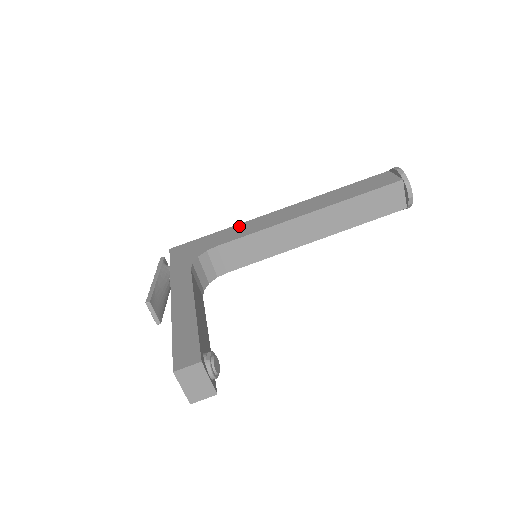
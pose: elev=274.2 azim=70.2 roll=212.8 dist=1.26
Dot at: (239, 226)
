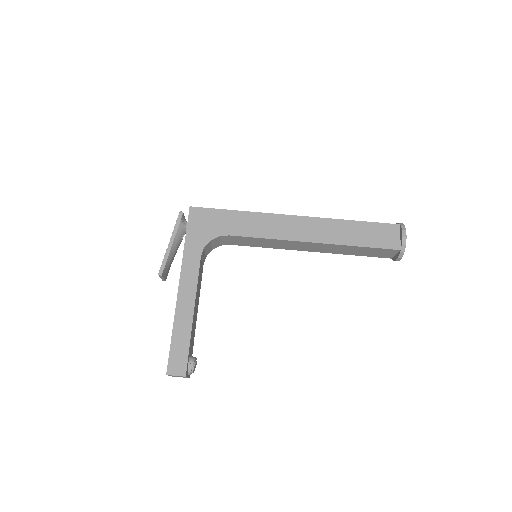
Dot at: (255, 216)
